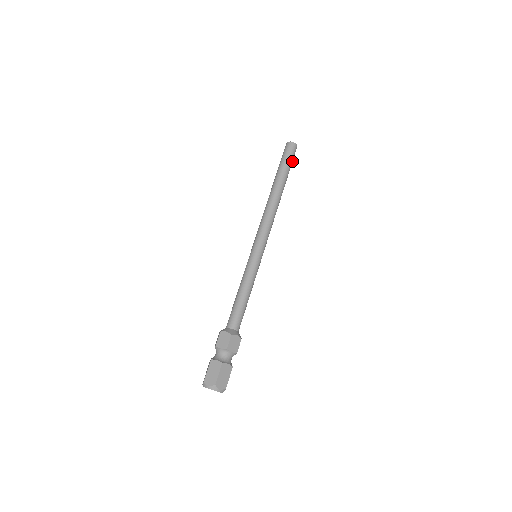
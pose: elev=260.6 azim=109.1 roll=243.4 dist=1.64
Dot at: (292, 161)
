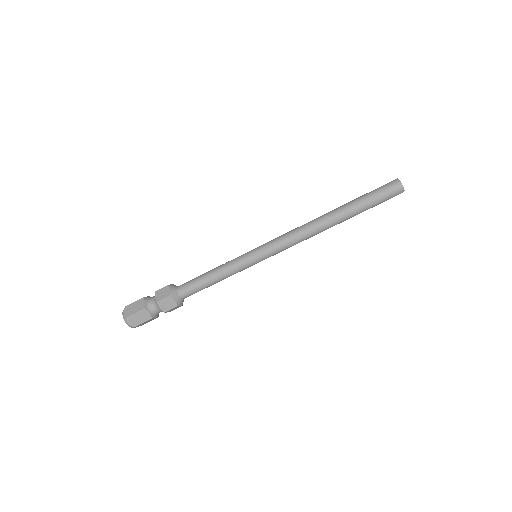
Dot at: (381, 202)
